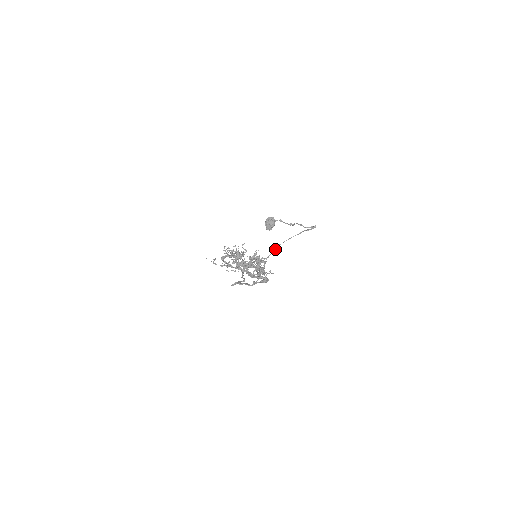
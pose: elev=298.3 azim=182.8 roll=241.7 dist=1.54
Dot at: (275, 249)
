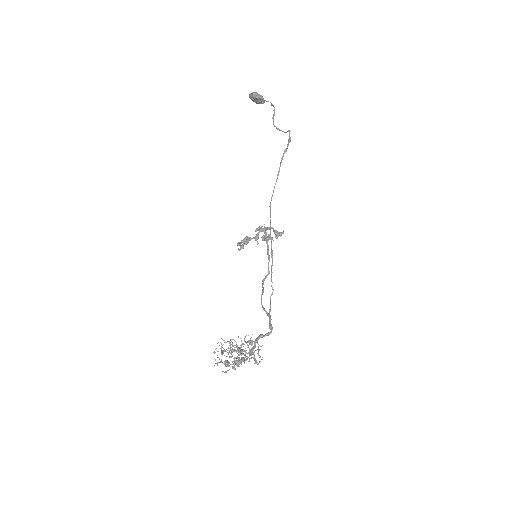
Dot at: (270, 214)
